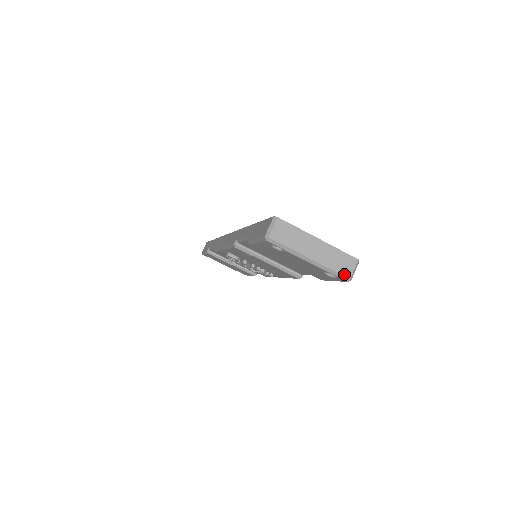
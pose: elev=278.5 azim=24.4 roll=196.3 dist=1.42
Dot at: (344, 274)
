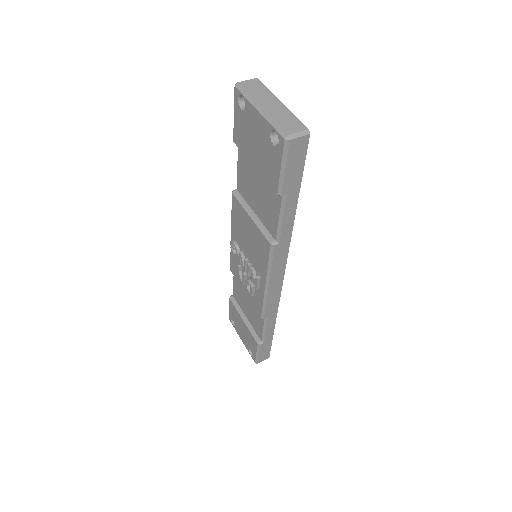
Dot at: (285, 130)
